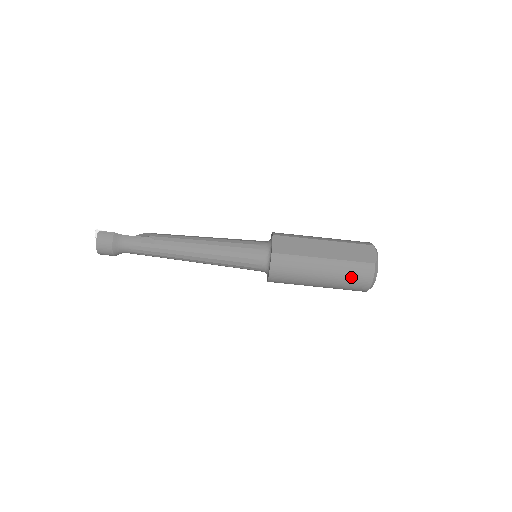
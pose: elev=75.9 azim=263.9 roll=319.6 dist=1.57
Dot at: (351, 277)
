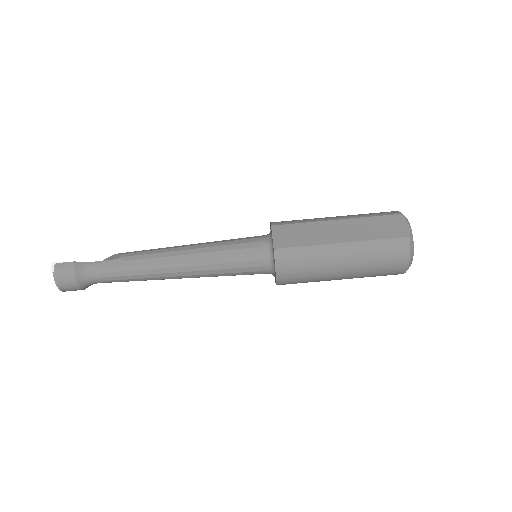
Dot at: (381, 260)
